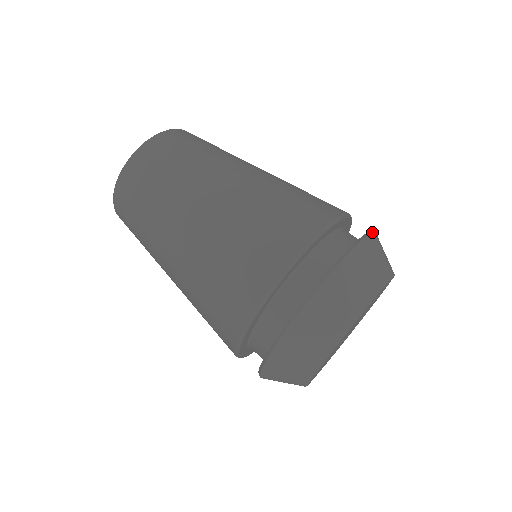
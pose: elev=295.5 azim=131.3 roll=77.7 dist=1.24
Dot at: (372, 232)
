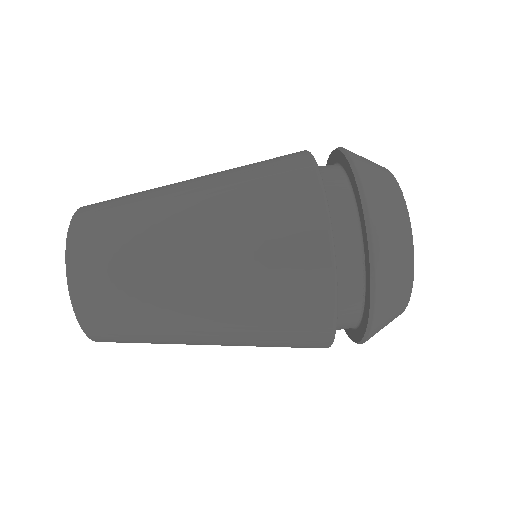
Dot at: occluded
